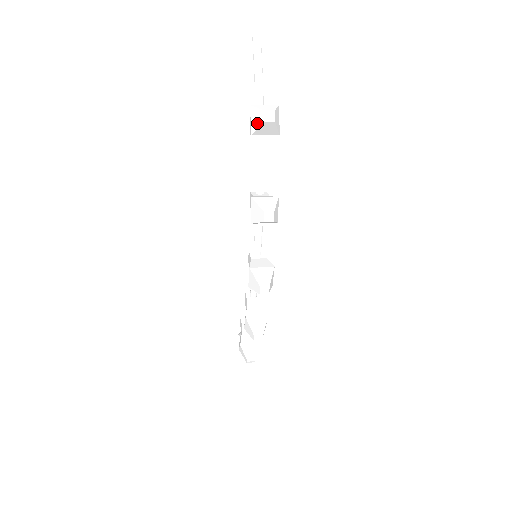
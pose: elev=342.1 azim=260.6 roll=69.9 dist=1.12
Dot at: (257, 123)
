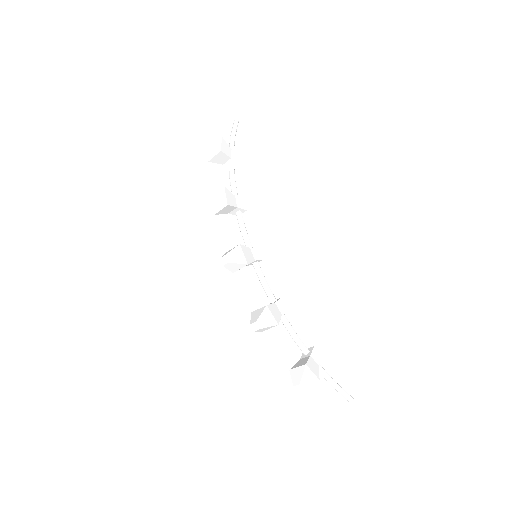
Dot at: (204, 151)
